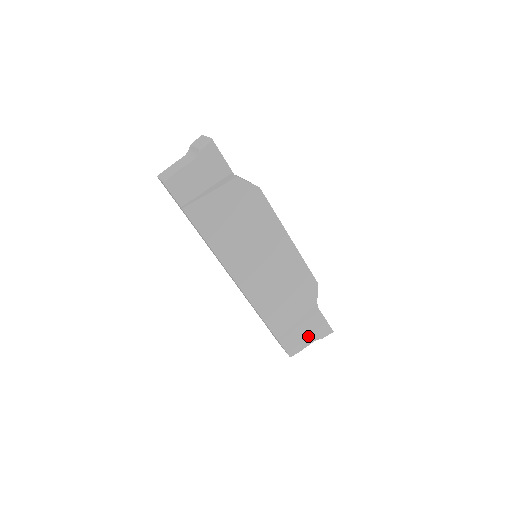
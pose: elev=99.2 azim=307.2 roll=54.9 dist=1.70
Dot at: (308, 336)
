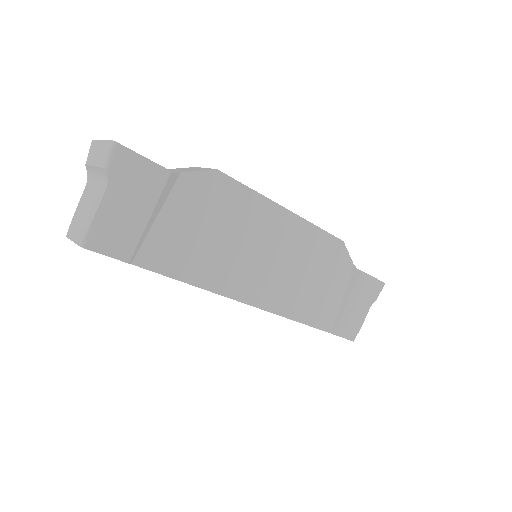
Dot at: (361, 307)
